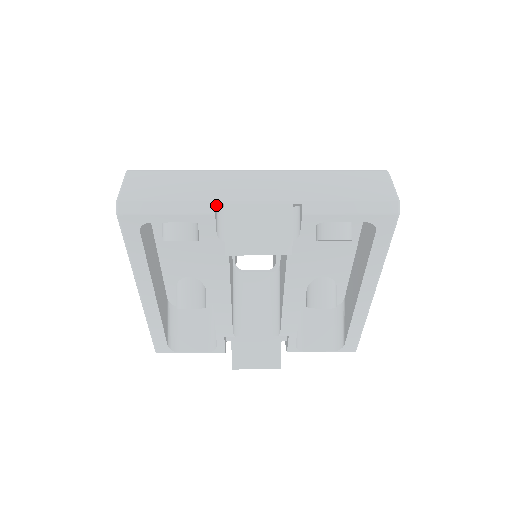
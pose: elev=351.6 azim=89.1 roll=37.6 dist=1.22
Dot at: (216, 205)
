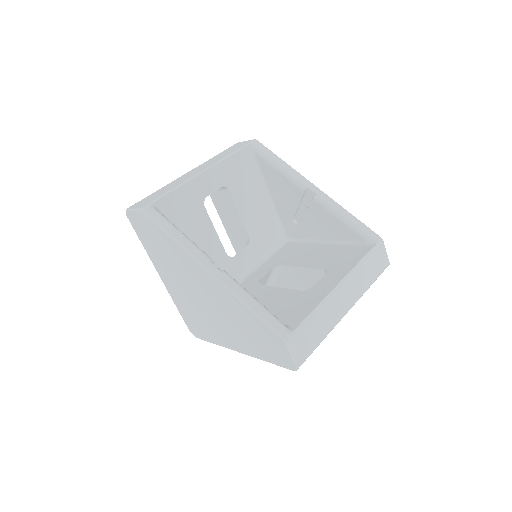
Dot at: occluded
